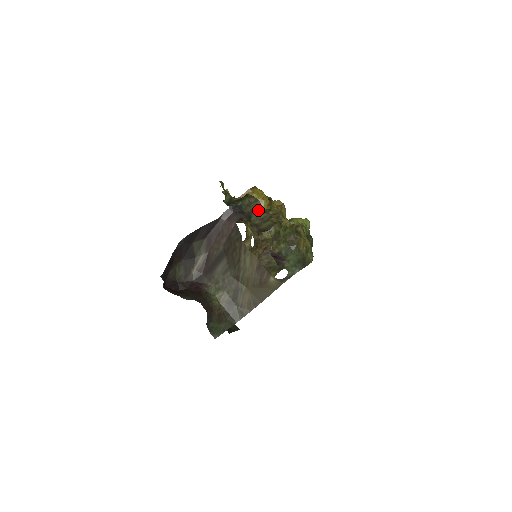
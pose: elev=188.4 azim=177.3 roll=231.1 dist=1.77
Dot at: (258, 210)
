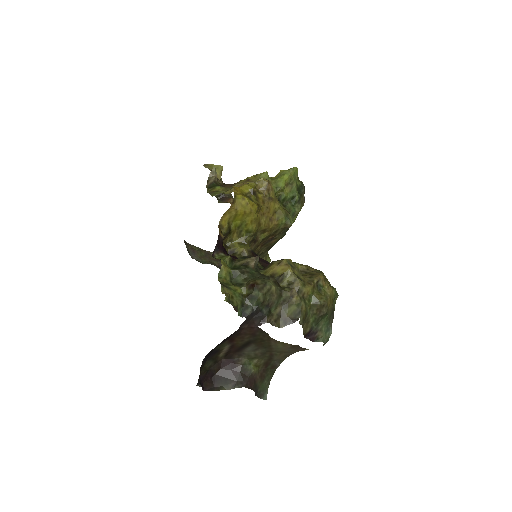
Dot at: (276, 298)
